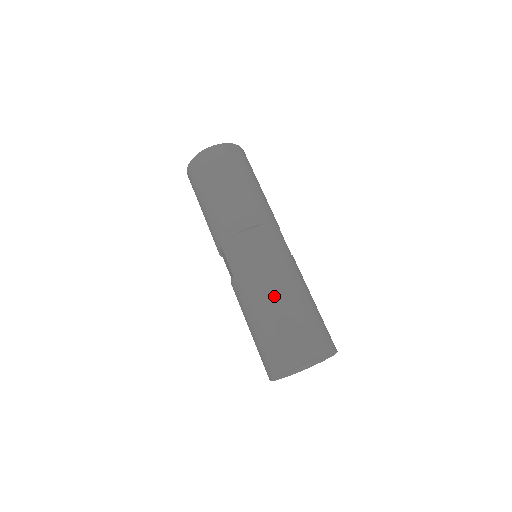
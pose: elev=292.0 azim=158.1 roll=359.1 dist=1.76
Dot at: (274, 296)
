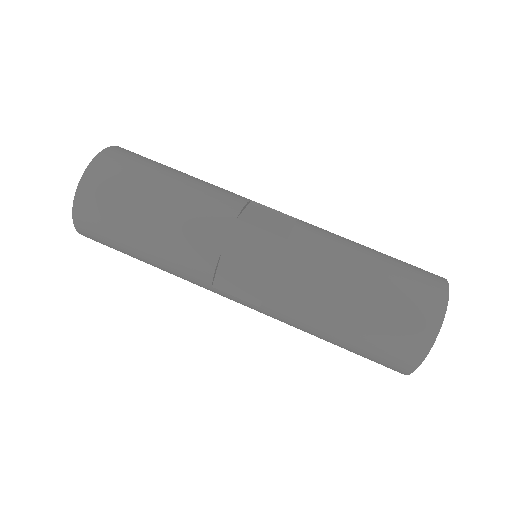
Dot at: (349, 251)
